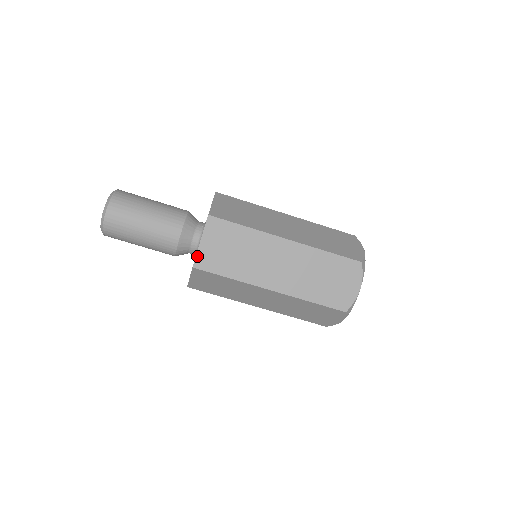
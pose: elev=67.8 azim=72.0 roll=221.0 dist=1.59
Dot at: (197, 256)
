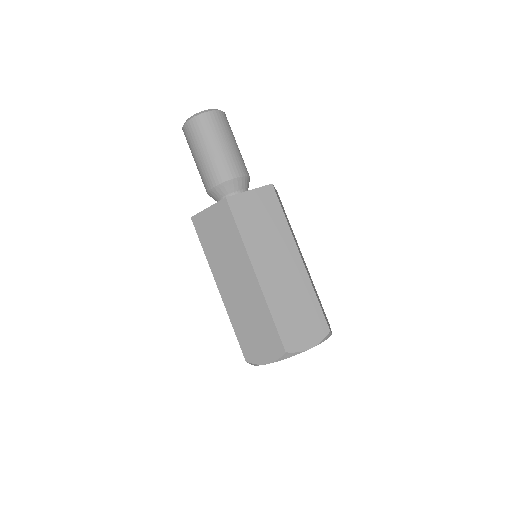
Dot at: (237, 195)
